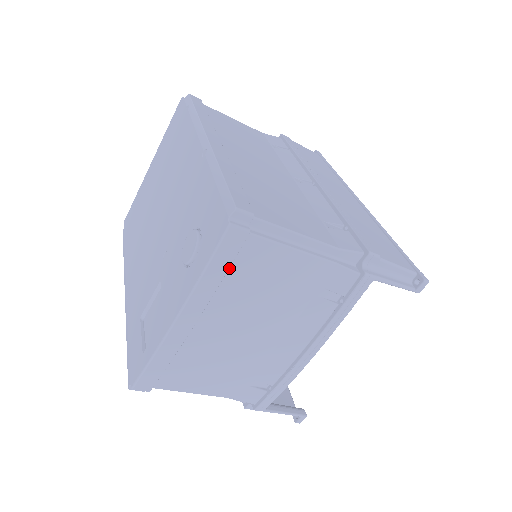
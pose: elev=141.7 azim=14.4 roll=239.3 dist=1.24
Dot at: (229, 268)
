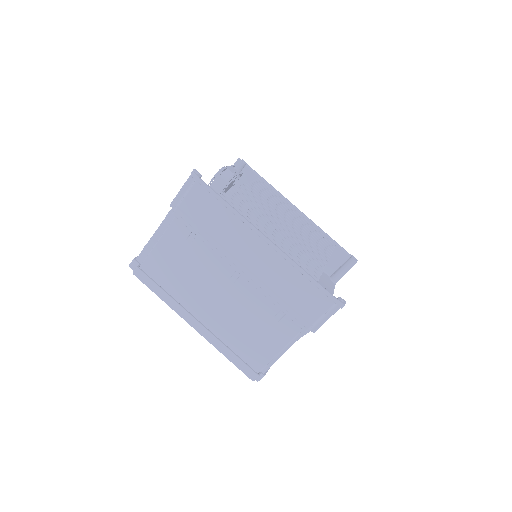
Dot at: occluded
